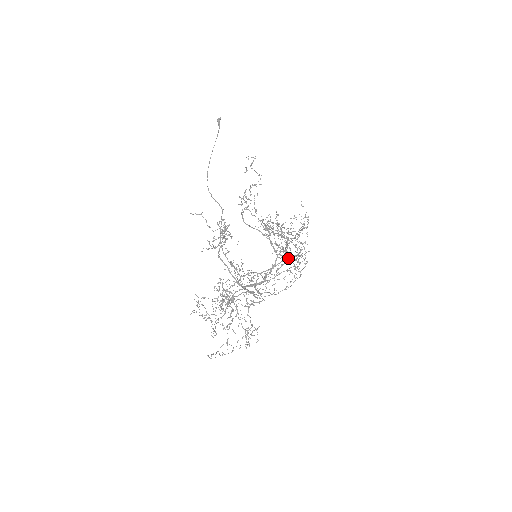
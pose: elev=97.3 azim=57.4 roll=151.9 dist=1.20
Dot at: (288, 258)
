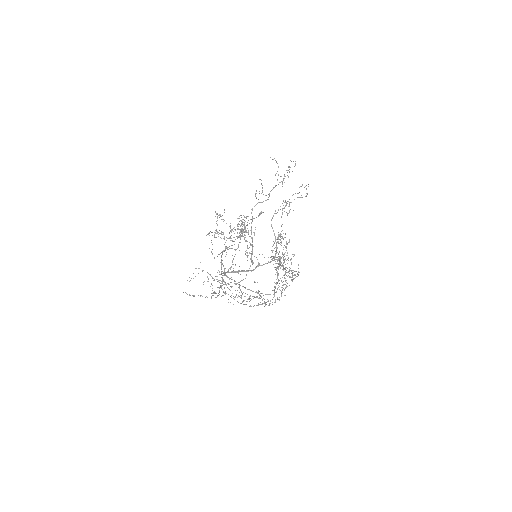
Dot at: occluded
